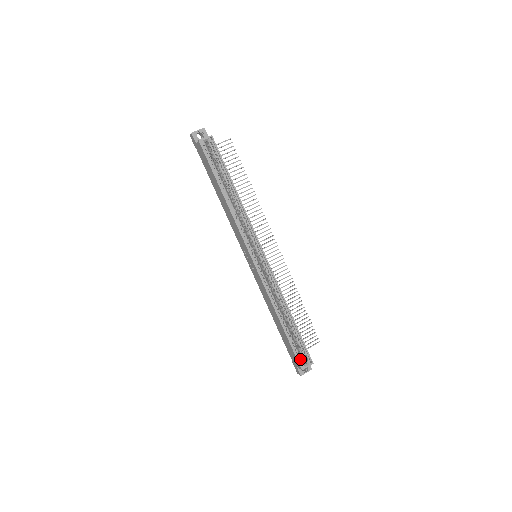
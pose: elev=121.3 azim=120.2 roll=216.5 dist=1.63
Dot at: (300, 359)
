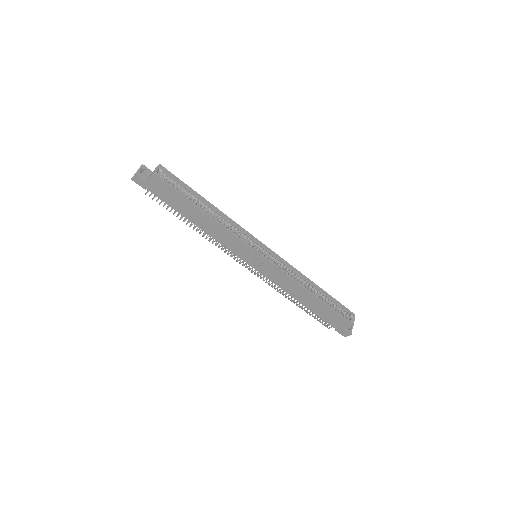
Dot at: (345, 318)
